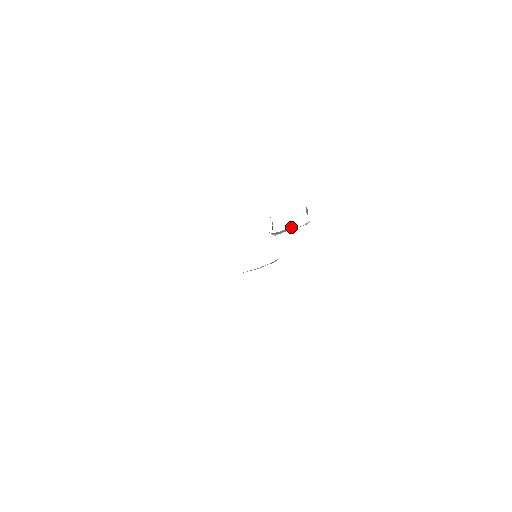
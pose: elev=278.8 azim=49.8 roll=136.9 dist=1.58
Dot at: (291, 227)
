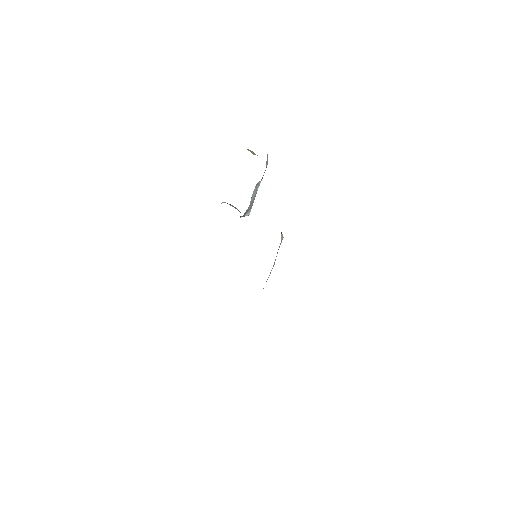
Dot at: (255, 186)
